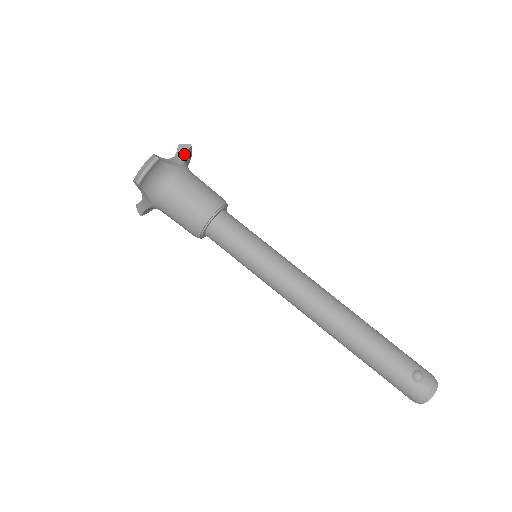
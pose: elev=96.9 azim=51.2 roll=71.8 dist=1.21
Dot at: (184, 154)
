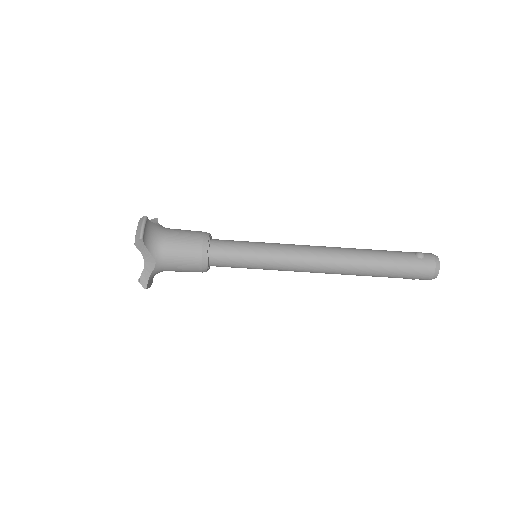
Dot at: (157, 223)
